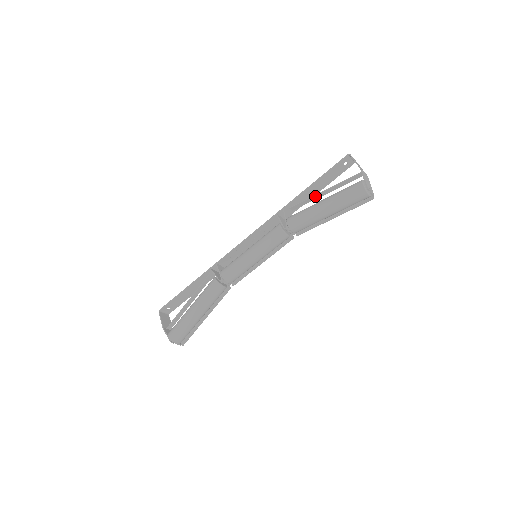
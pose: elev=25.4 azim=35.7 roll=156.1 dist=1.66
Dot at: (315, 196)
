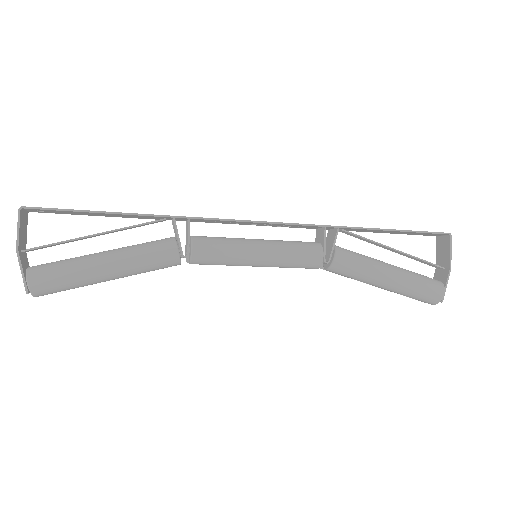
Dot at: (380, 244)
